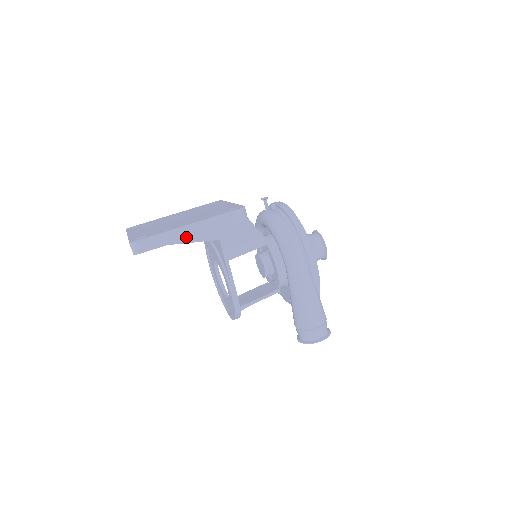
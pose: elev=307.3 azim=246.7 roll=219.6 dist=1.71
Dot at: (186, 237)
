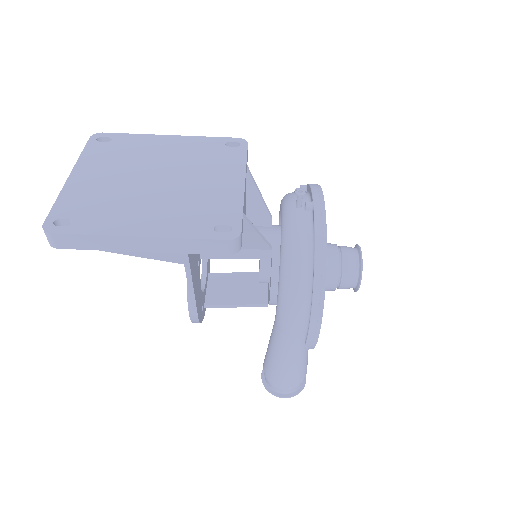
Dot at: (131, 249)
